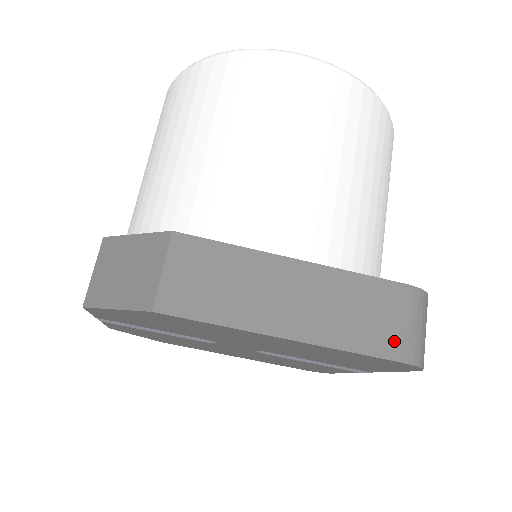
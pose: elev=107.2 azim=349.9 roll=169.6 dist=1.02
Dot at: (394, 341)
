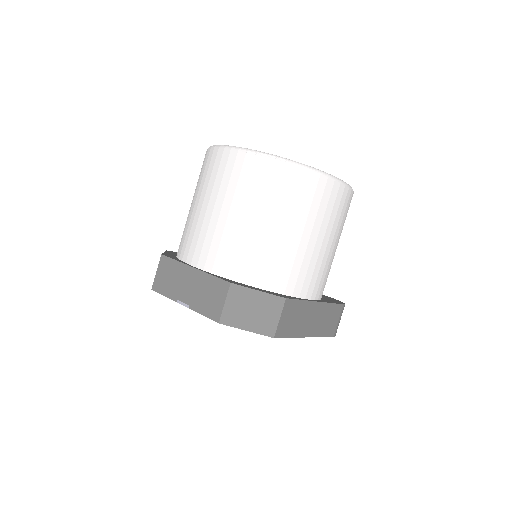
Dot at: (334, 329)
